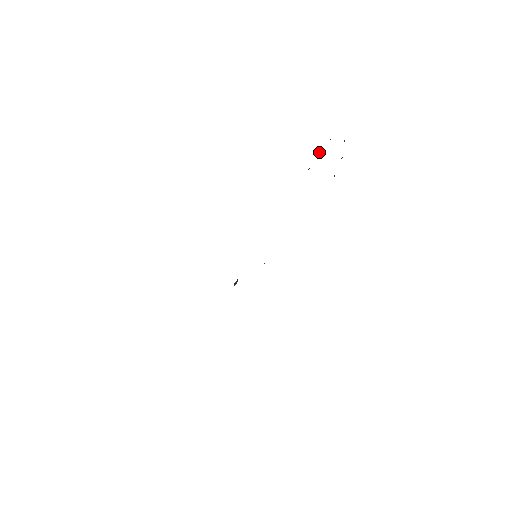
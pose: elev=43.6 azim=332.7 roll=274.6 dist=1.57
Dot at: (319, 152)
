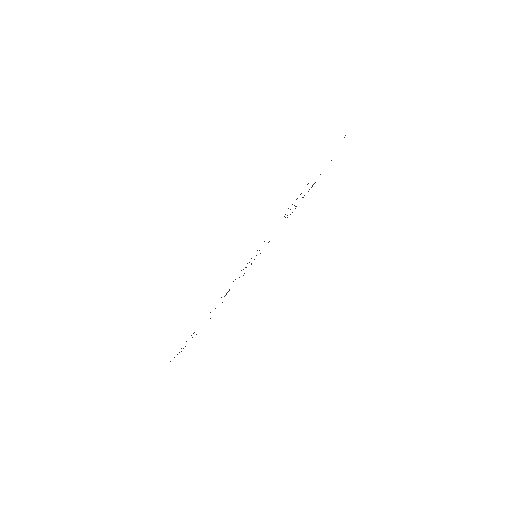
Dot at: (331, 160)
